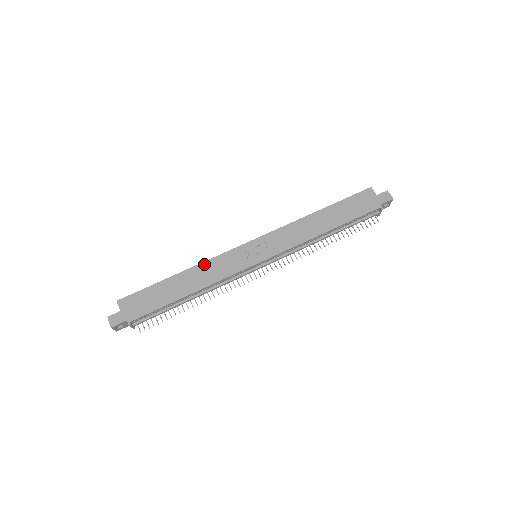
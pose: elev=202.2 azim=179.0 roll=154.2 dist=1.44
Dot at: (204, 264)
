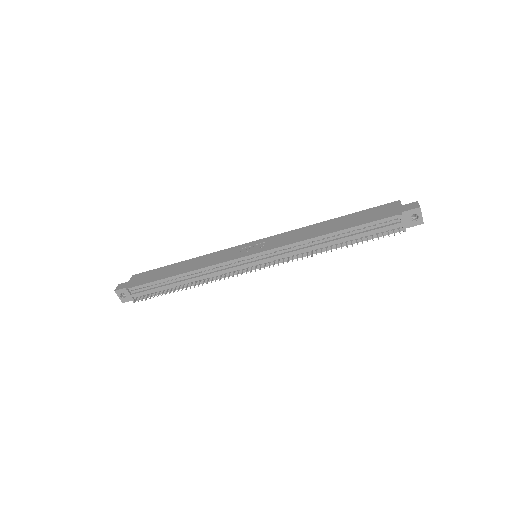
Dot at: (207, 255)
